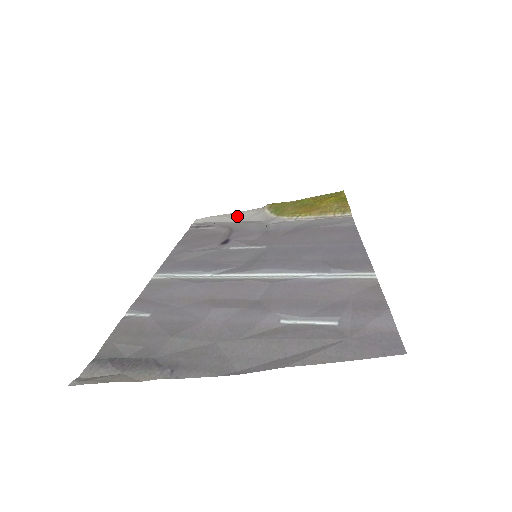
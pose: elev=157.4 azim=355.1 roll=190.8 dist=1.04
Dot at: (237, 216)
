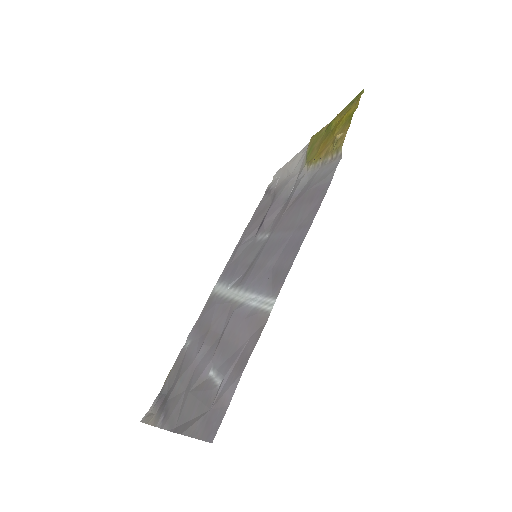
Dot at: (291, 165)
